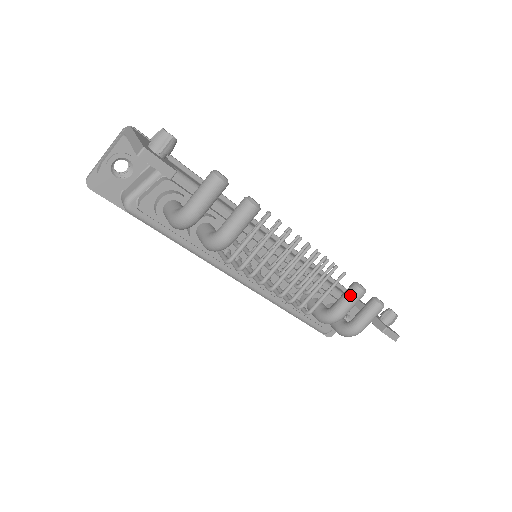
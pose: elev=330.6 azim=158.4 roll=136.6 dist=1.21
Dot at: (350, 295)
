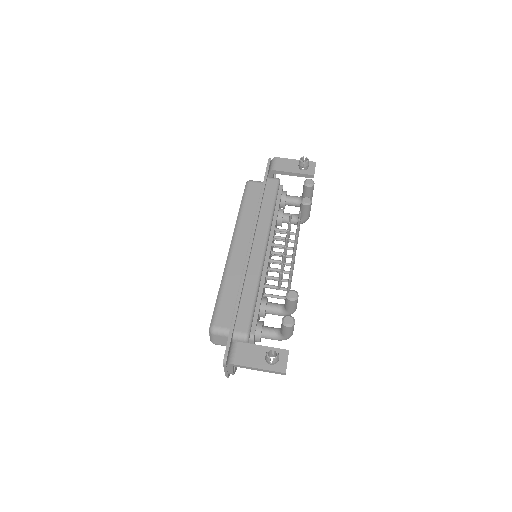
Dot at: (308, 210)
